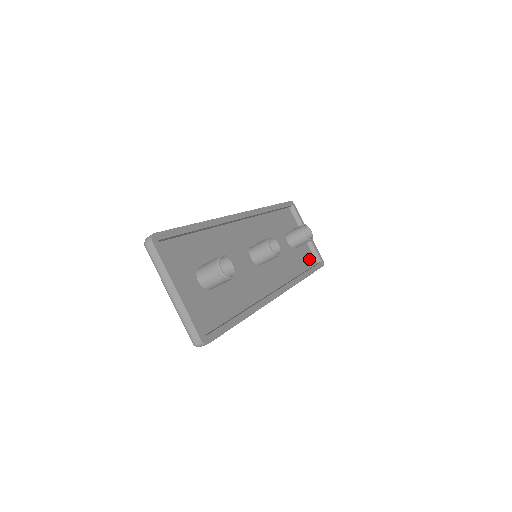
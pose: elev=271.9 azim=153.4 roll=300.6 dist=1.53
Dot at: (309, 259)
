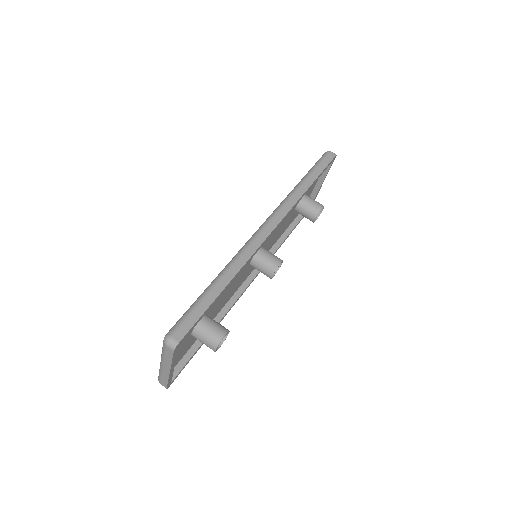
Dot at: occluded
